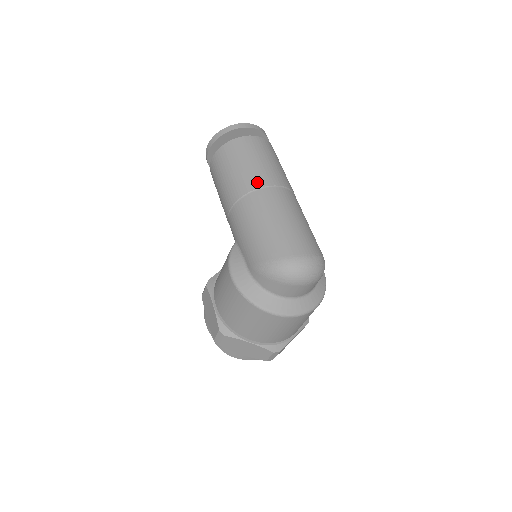
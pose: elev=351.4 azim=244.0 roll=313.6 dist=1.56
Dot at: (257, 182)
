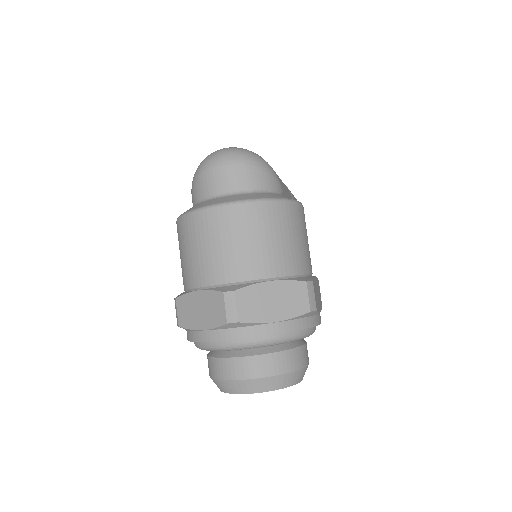
Dot at: occluded
